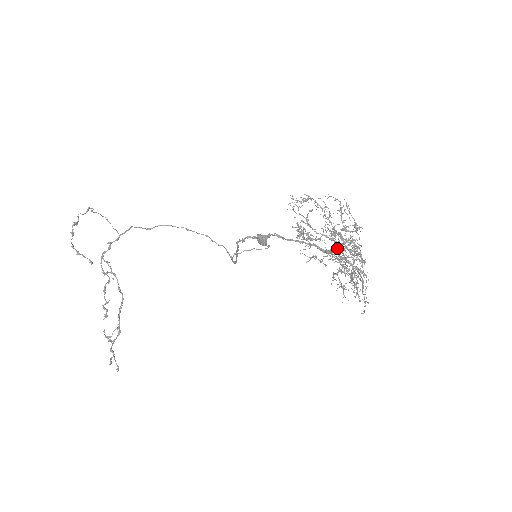
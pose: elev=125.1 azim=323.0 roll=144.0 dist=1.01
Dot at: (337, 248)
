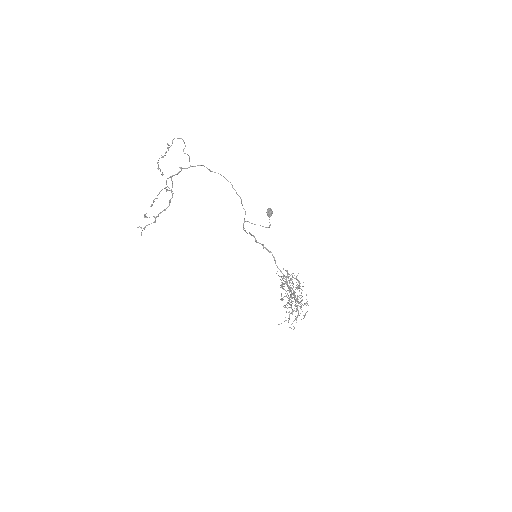
Dot at: (293, 295)
